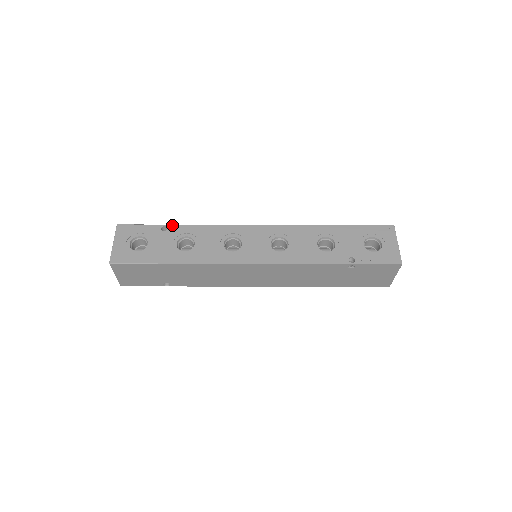
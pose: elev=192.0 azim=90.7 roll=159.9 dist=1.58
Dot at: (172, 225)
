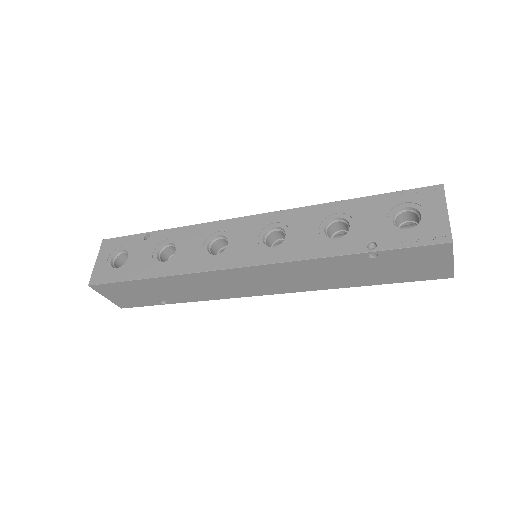
Dot at: (155, 231)
